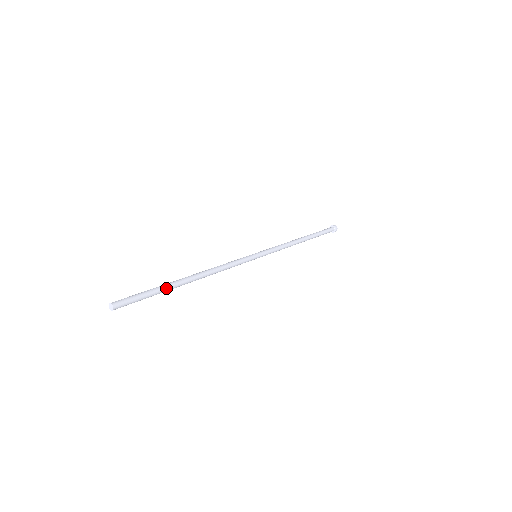
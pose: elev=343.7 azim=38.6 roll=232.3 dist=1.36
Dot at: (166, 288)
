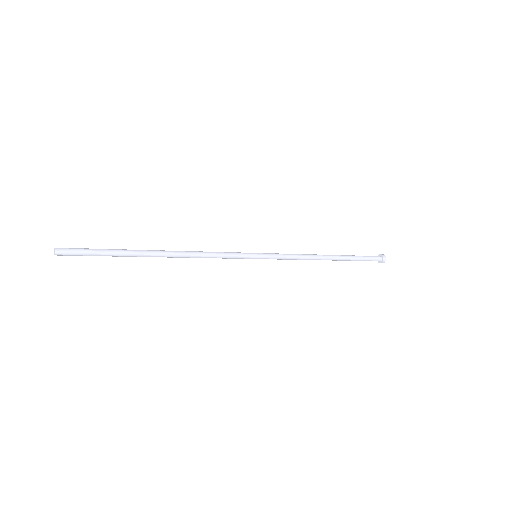
Dot at: (124, 250)
